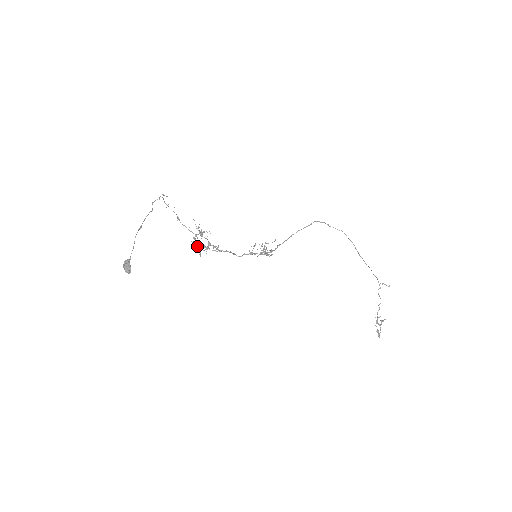
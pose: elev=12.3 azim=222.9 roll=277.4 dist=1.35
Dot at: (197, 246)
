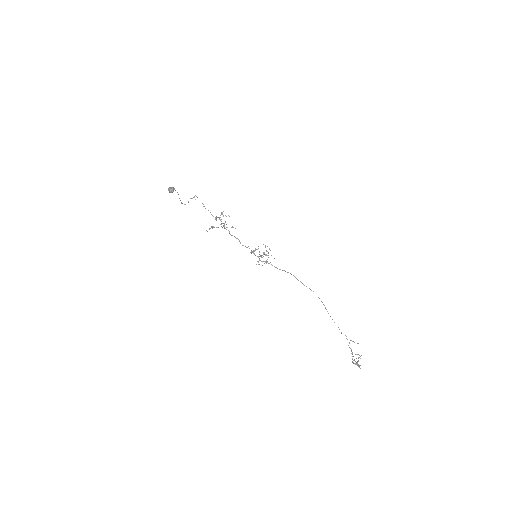
Dot at: occluded
